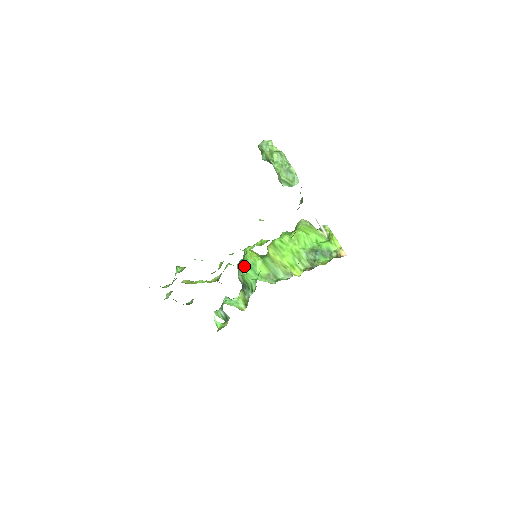
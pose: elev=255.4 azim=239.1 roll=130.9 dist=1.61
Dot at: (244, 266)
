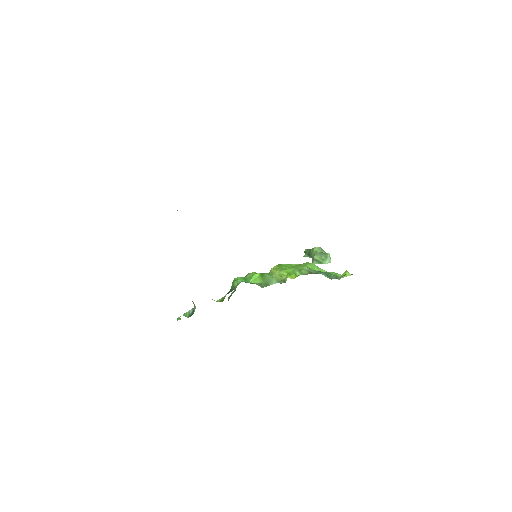
Dot at: (240, 277)
